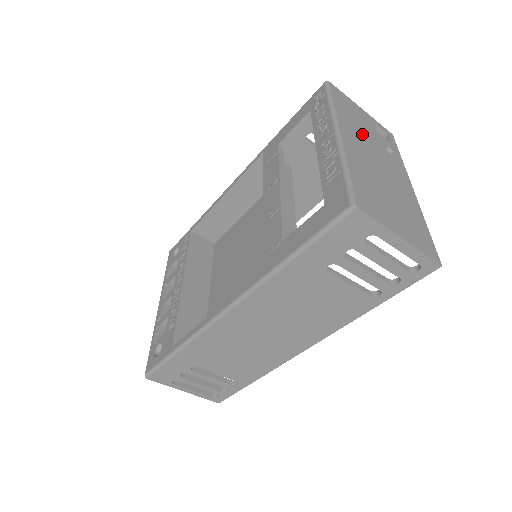
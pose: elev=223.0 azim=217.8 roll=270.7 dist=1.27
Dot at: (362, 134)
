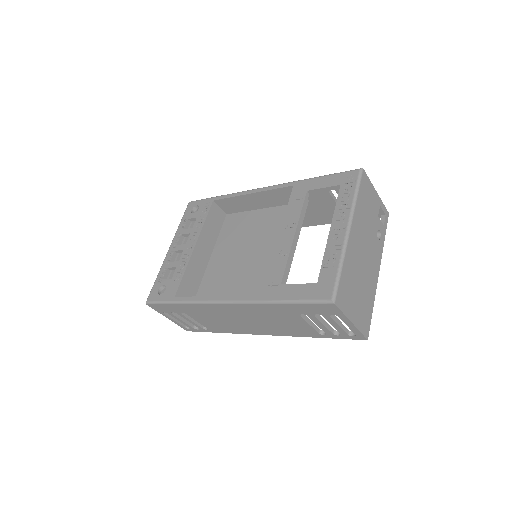
Dot at: (365, 224)
